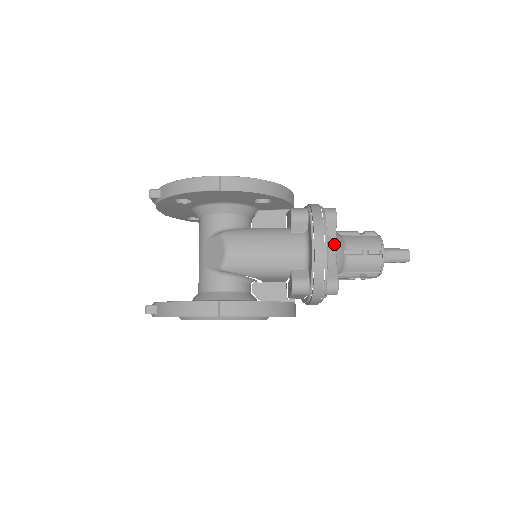
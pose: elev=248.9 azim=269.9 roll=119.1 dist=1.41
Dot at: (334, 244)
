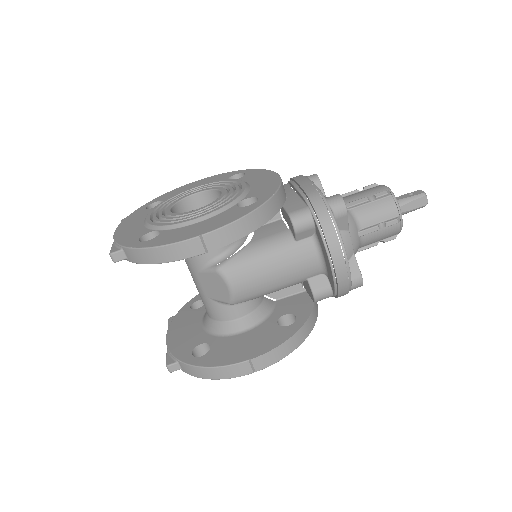
Dot at: (348, 237)
